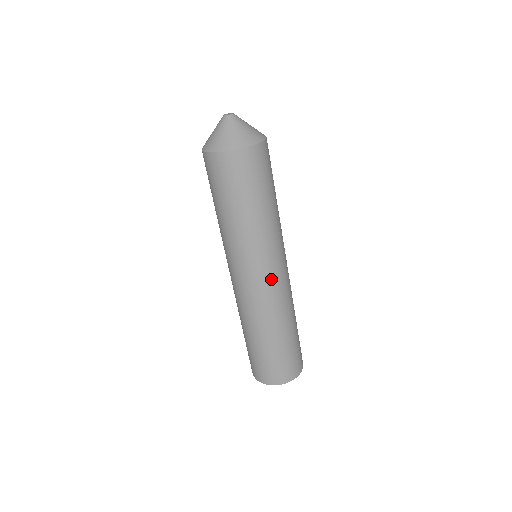
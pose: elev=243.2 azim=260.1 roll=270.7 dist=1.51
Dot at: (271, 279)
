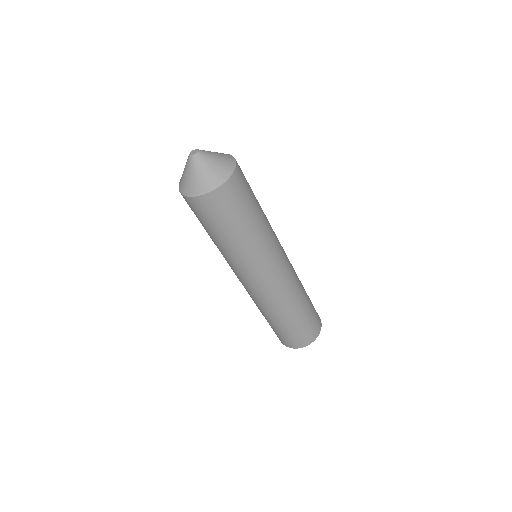
Dot at: (272, 279)
